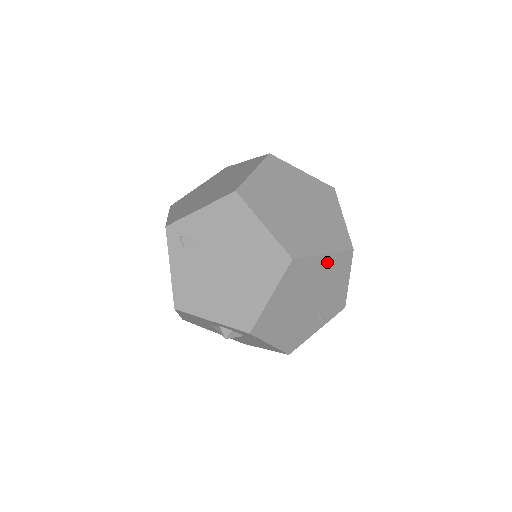
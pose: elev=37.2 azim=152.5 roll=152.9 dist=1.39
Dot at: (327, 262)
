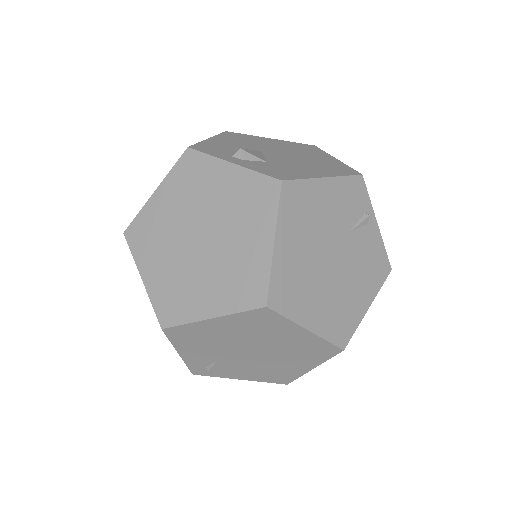
Dot at: (287, 234)
